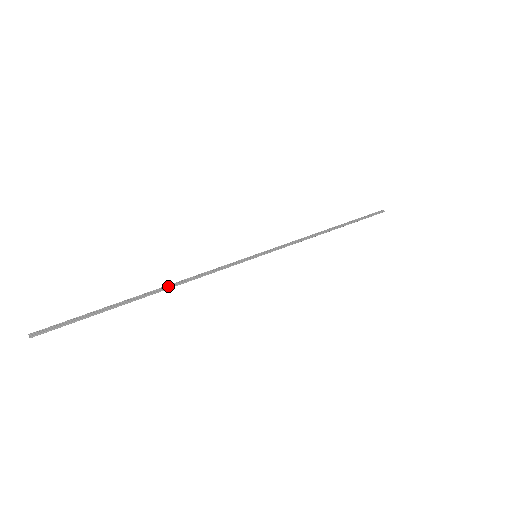
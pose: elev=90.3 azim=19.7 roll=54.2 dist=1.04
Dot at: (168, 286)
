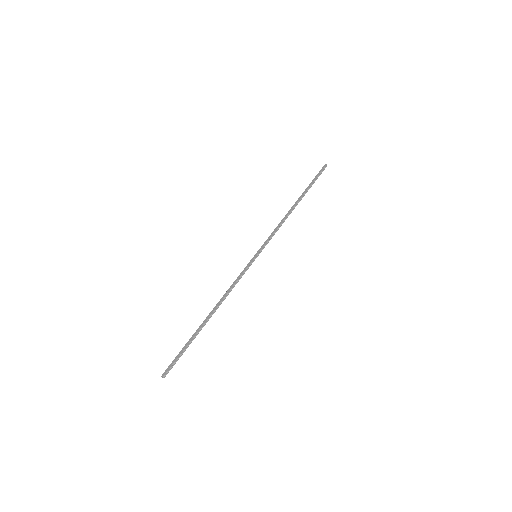
Dot at: (216, 308)
